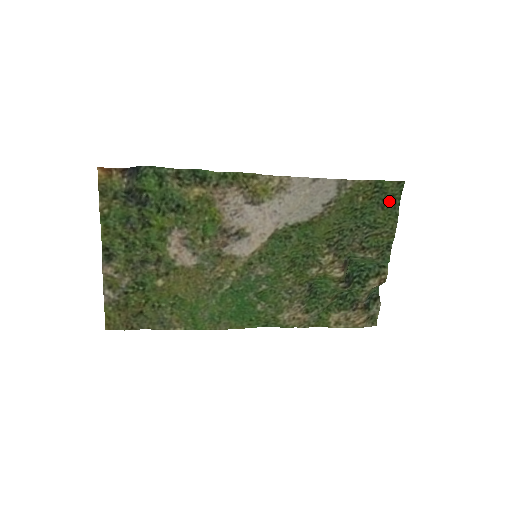
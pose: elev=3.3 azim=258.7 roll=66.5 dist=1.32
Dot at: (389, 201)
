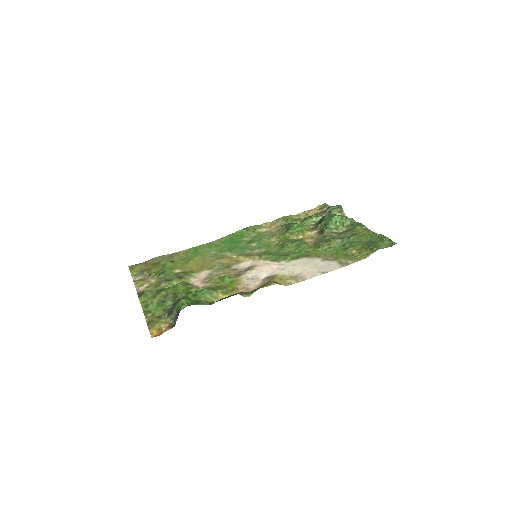
Dot at: (376, 241)
